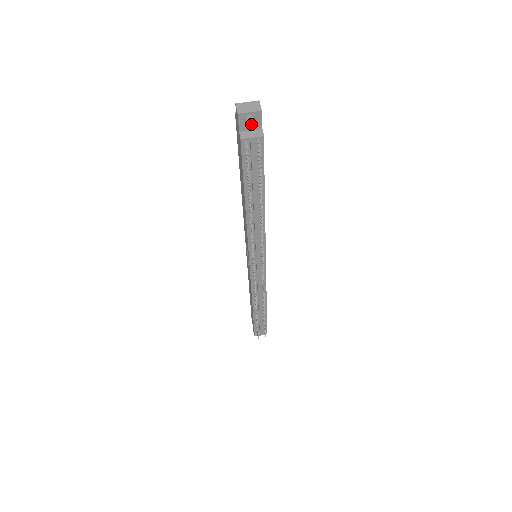
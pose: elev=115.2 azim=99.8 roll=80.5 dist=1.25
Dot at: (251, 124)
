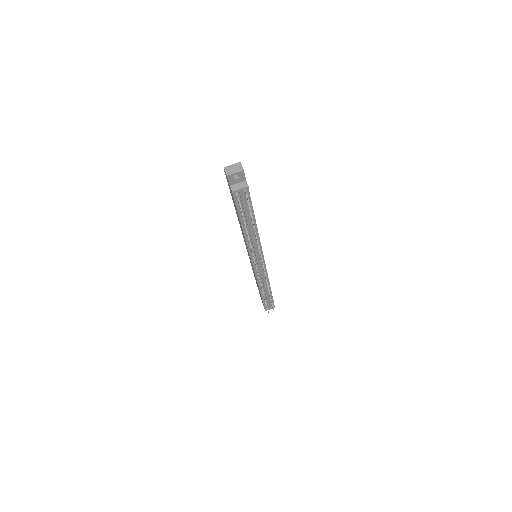
Dot at: (237, 179)
